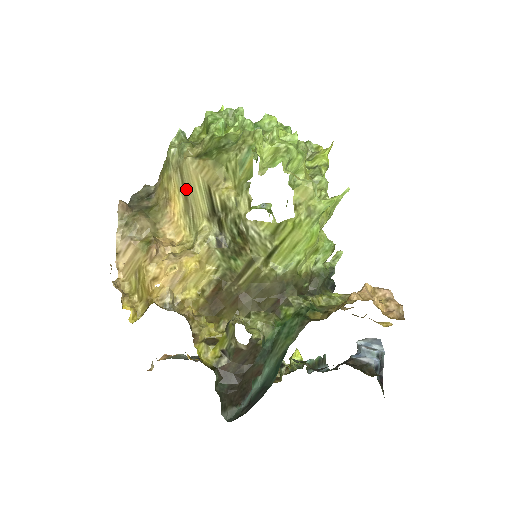
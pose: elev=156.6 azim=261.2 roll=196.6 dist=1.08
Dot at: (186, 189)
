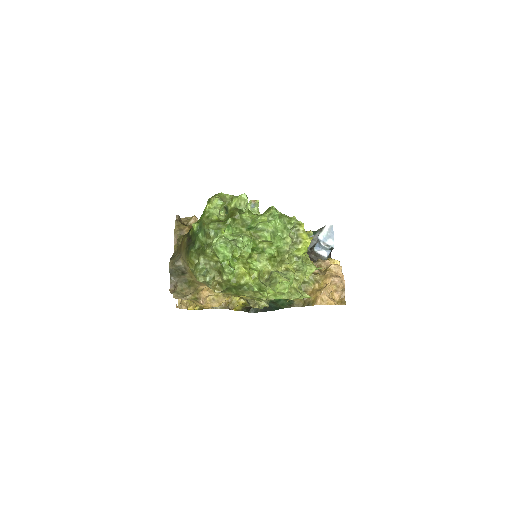
Dot at: occluded
